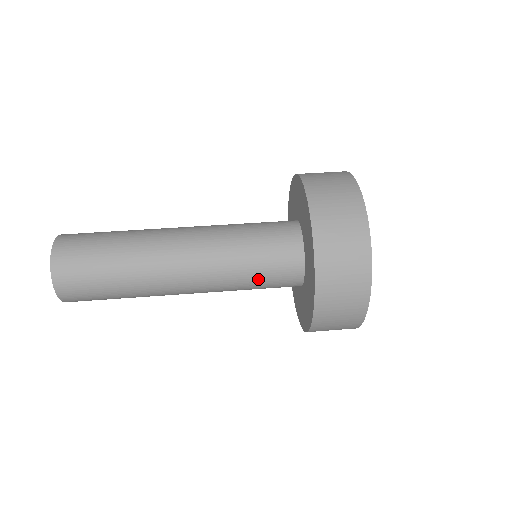
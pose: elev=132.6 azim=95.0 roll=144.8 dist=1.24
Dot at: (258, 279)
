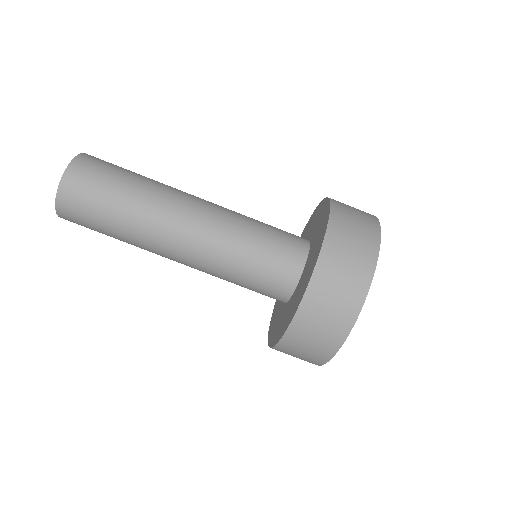
Dot at: (244, 286)
